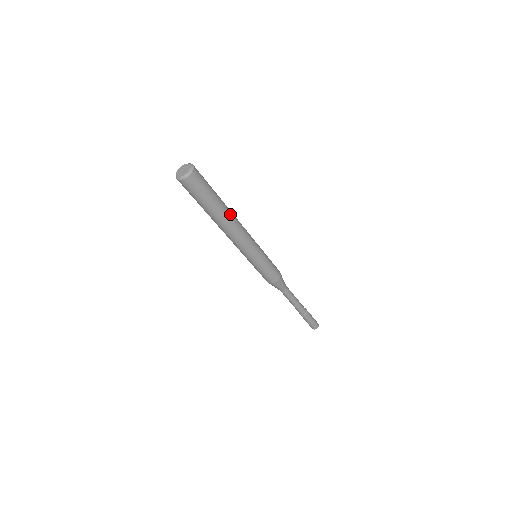
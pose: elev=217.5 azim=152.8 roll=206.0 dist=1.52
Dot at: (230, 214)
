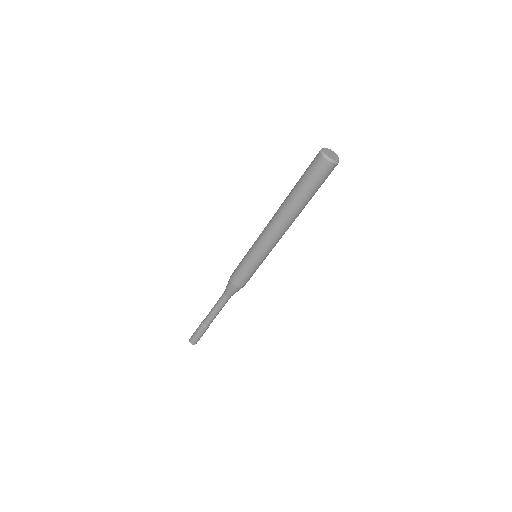
Dot at: occluded
